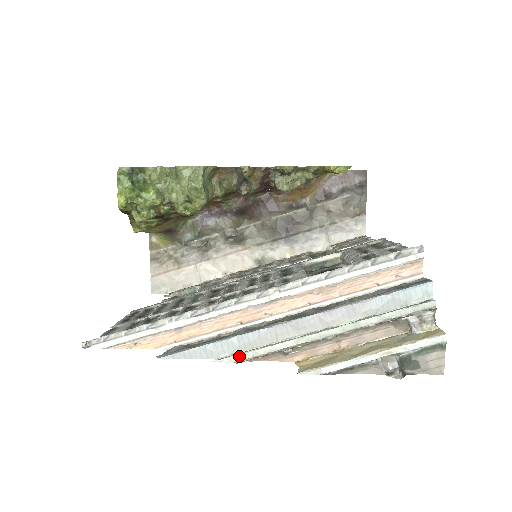
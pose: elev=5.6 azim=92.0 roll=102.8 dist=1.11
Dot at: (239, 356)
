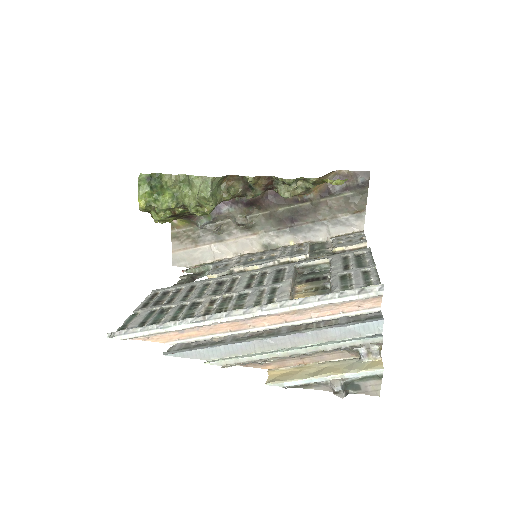
Dot at: (224, 361)
